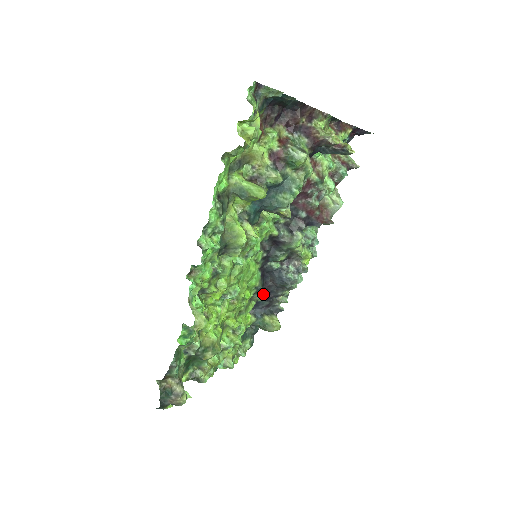
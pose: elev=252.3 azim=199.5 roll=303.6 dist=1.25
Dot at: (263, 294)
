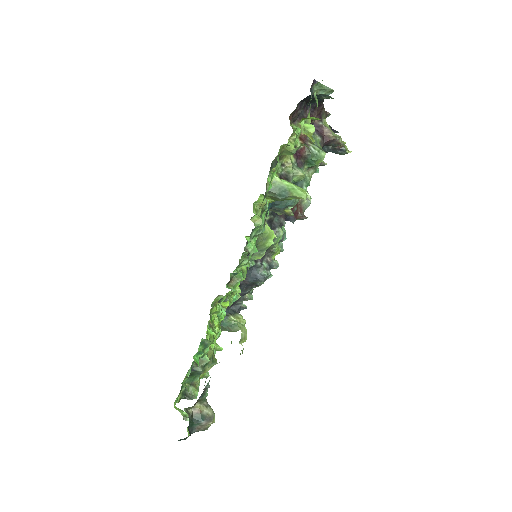
Dot at: occluded
